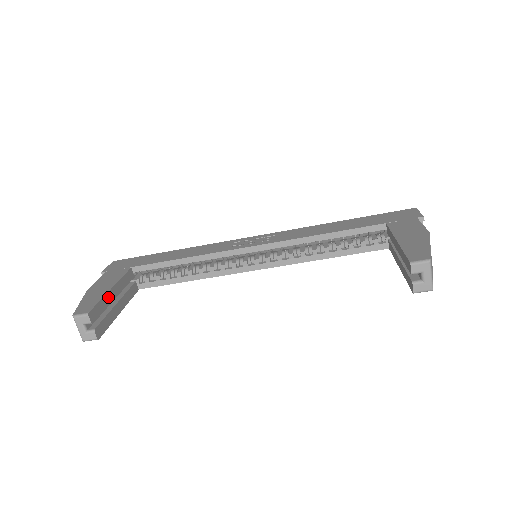
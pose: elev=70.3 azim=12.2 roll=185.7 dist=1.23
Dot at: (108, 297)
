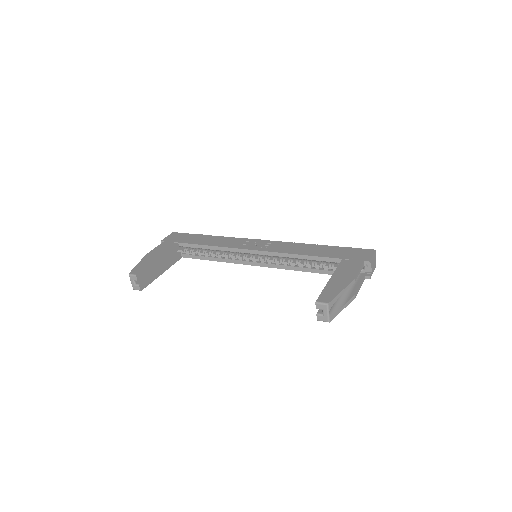
Dot at: (154, 264)
